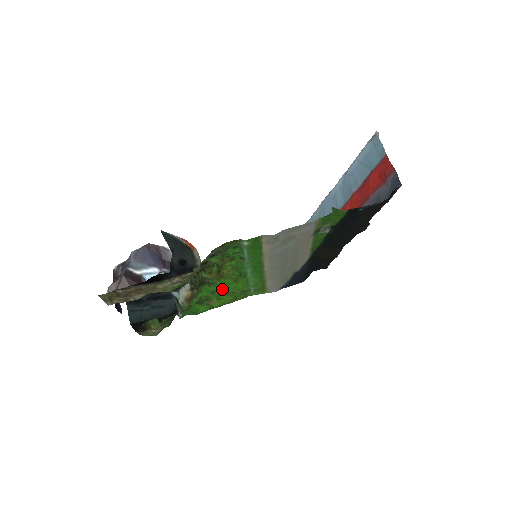
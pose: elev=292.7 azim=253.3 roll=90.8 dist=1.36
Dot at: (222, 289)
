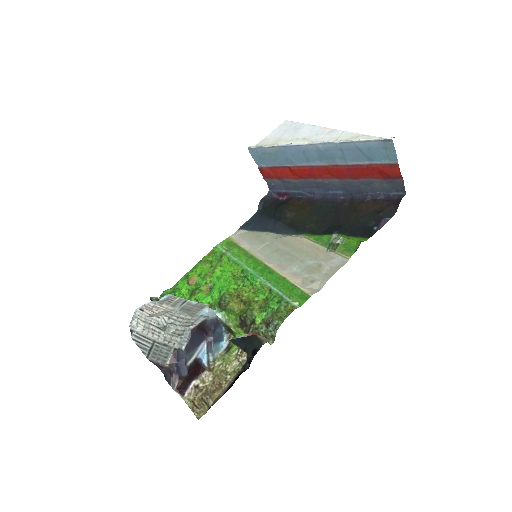
Dot at: (217, 281)
